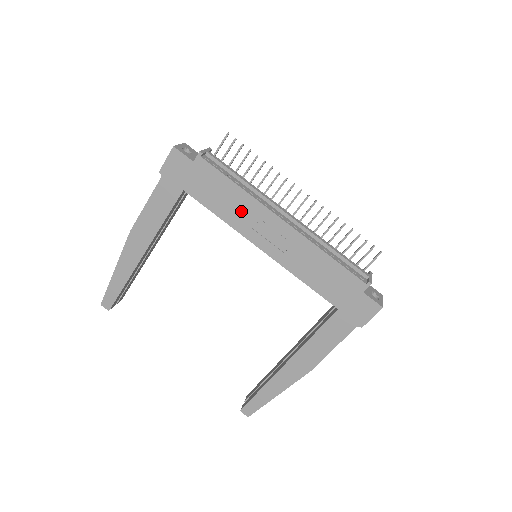
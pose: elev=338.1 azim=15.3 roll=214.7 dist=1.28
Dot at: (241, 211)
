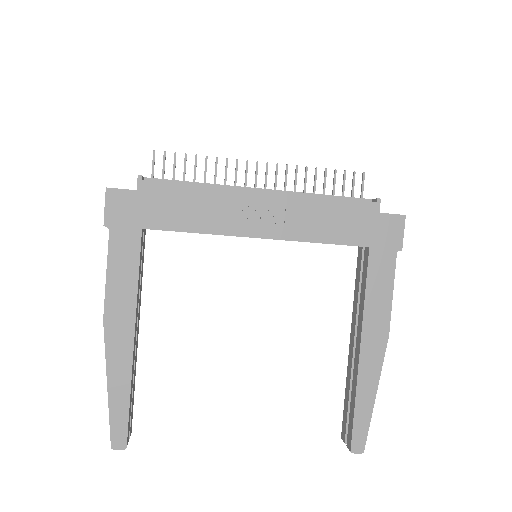
Dot at: (216, 210)
